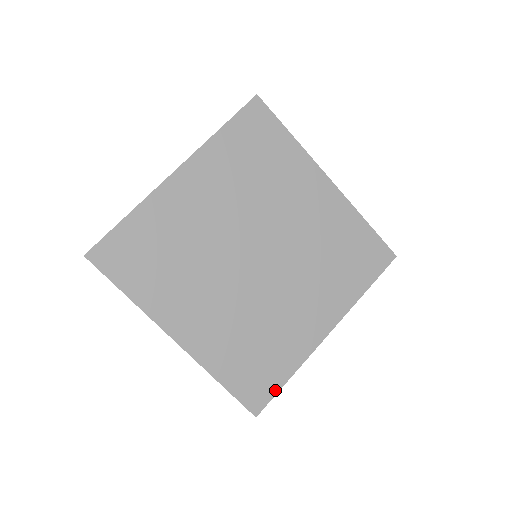
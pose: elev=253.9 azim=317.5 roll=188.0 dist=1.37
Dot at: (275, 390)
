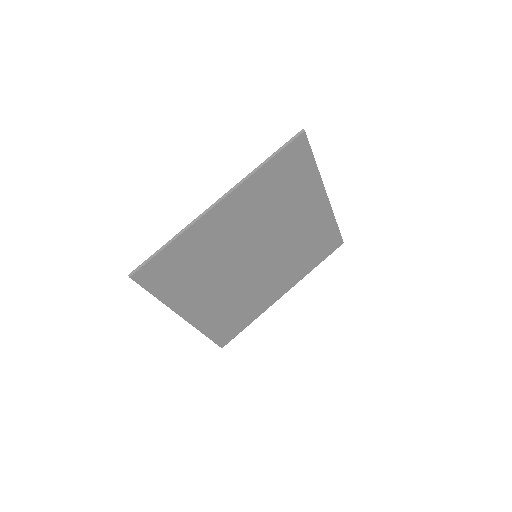
Dot at: (239, 332)
